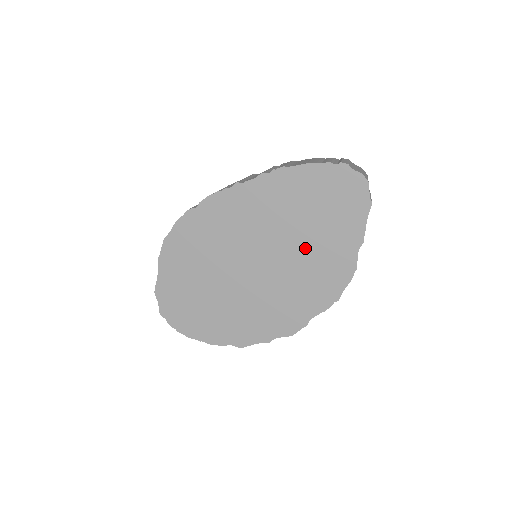
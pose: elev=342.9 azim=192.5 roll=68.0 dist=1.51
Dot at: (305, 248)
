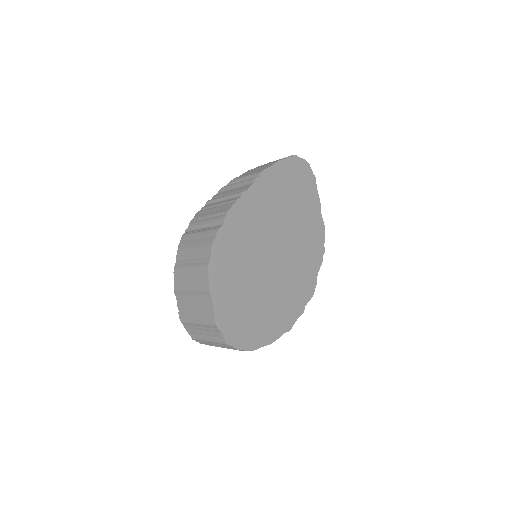
Dot at: (297, 224)
